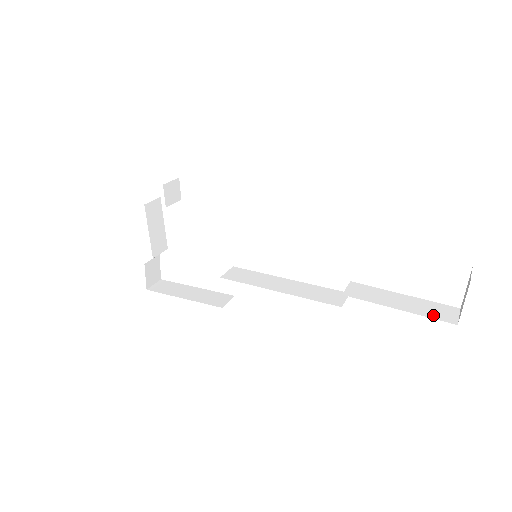
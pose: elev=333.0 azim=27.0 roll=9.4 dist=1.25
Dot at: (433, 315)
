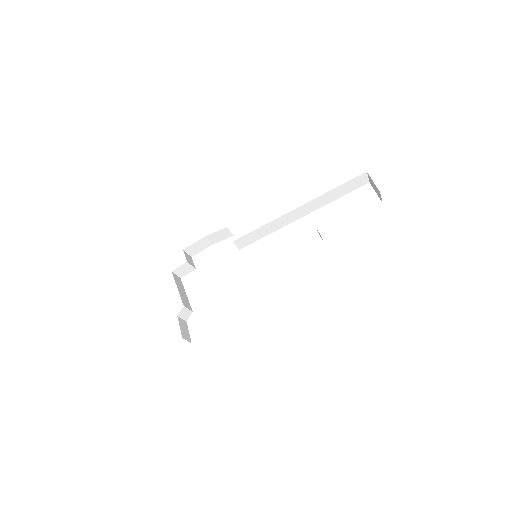
Dot at: occluded
